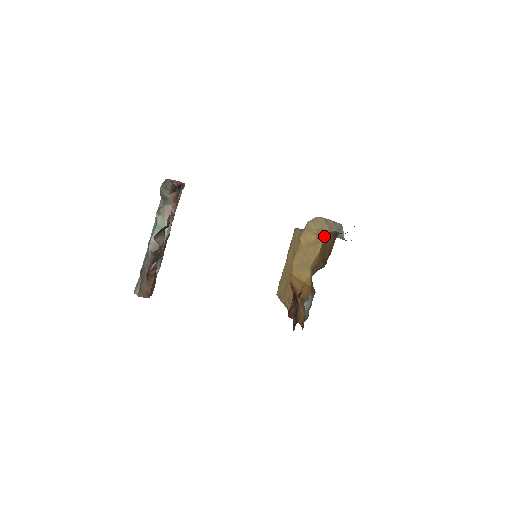
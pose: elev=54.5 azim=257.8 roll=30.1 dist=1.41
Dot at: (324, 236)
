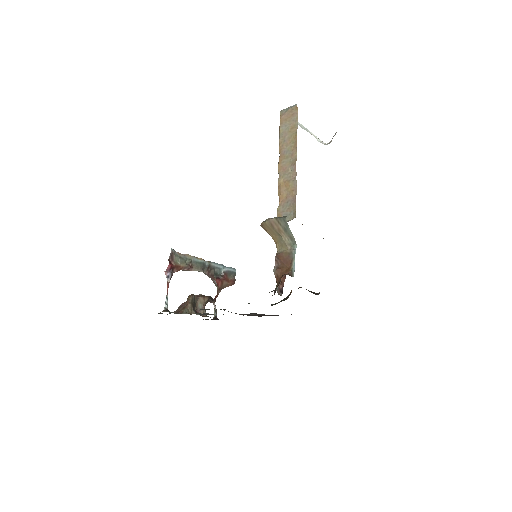
Dot at: (276, 256)
